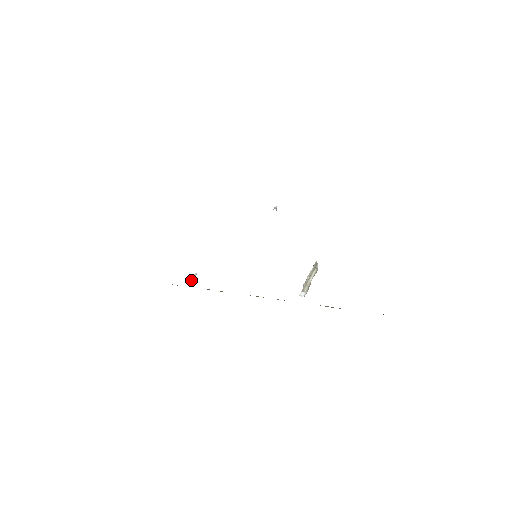
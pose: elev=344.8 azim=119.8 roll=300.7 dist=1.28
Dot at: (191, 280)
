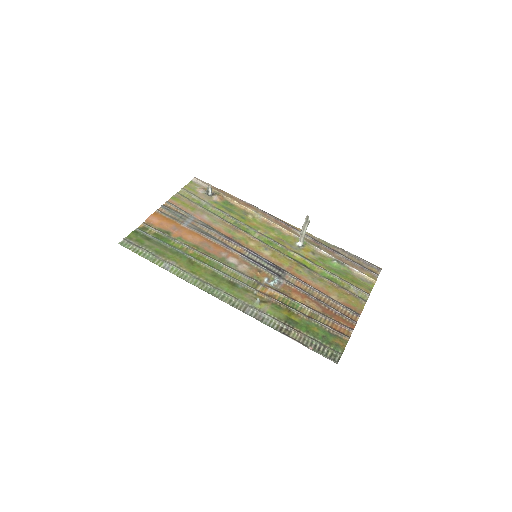
Dot at: (209, 192)
